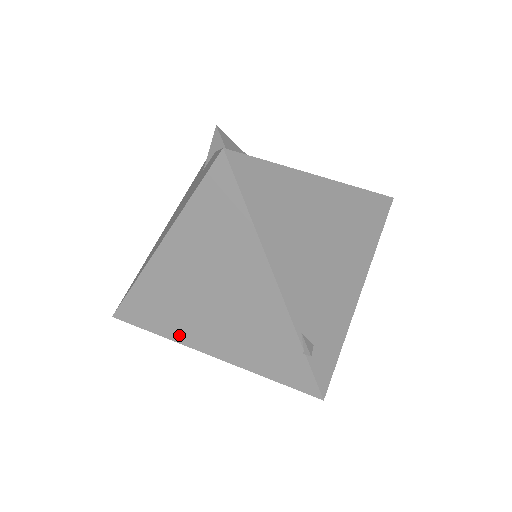
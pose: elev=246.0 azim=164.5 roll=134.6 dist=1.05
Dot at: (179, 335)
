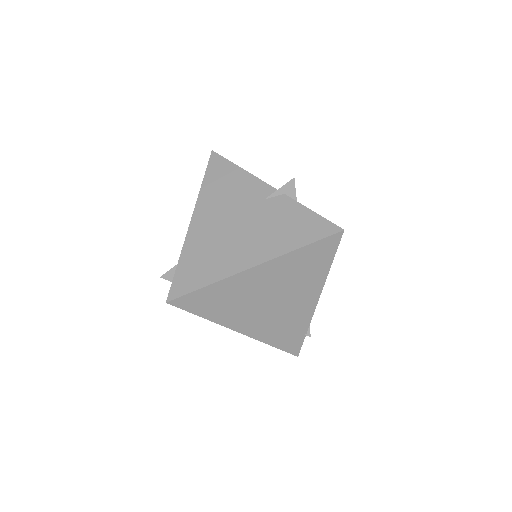
Dot at: (224, 320)
